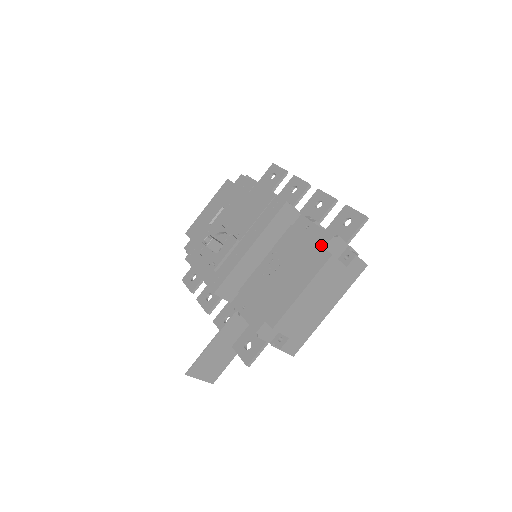
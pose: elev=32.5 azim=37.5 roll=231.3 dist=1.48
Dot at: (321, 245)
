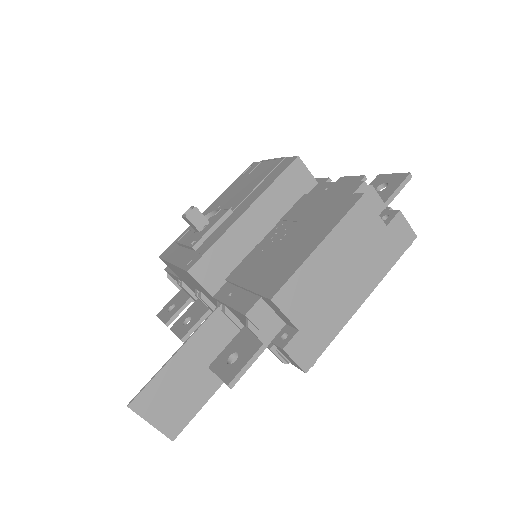
Dot at: (347, 194)
